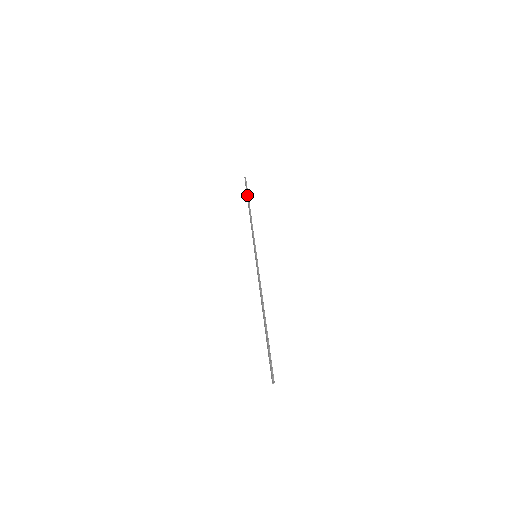
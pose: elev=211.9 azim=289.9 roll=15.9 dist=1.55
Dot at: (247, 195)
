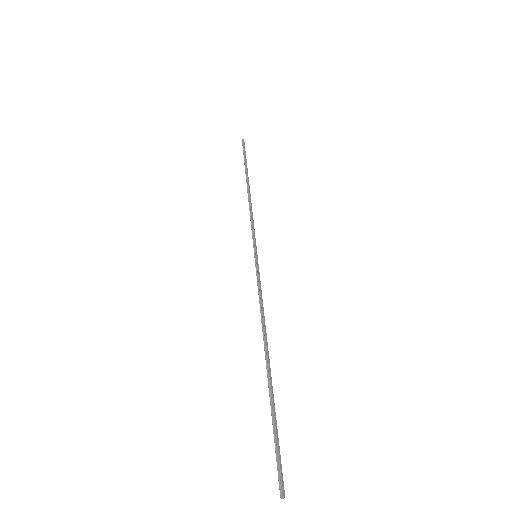
Dot at: occluded
